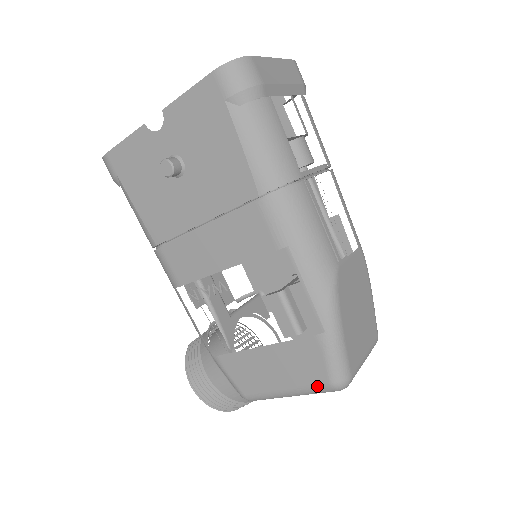
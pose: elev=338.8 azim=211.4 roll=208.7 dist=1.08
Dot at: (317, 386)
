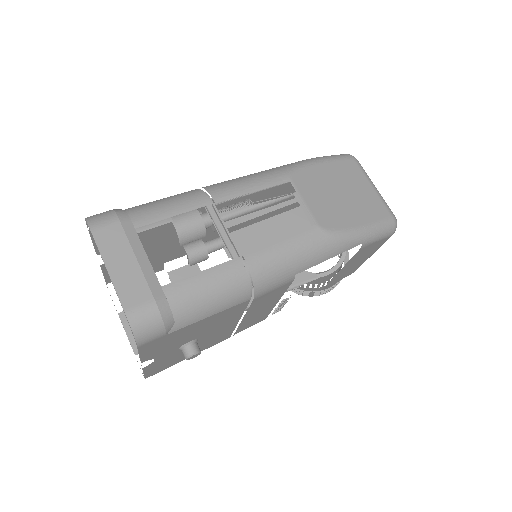
Dot at: occluded
